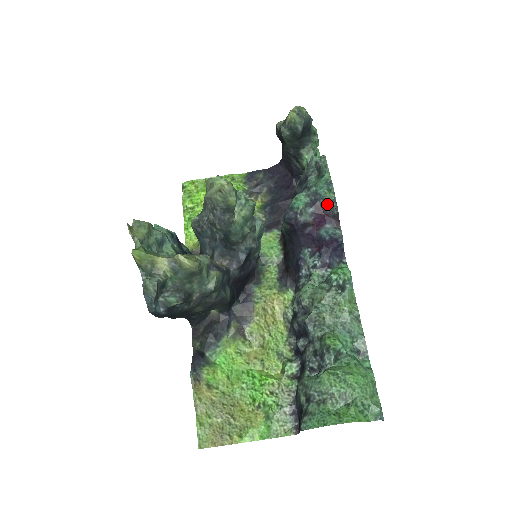
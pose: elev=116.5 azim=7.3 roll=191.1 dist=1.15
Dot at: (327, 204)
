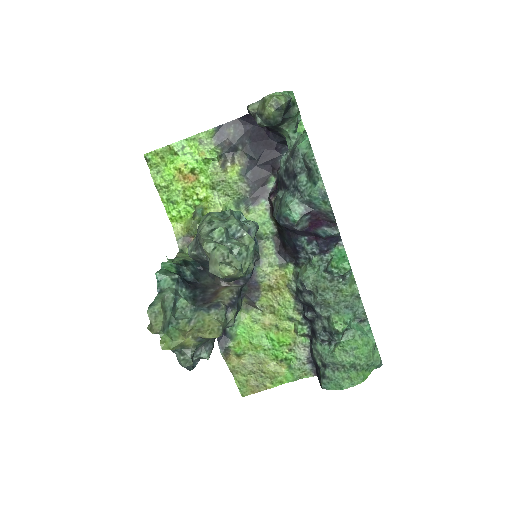
Dot at: (323, 213)
